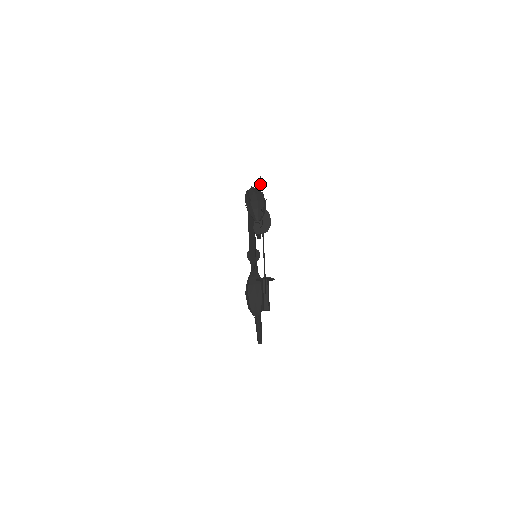
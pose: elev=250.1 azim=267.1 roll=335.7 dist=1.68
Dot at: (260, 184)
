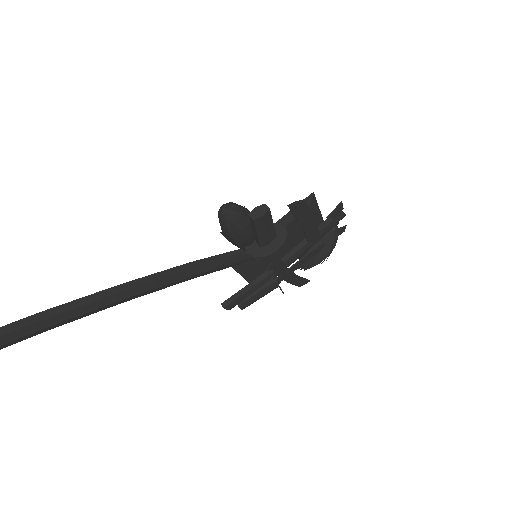
Dot at: (306, 279)
